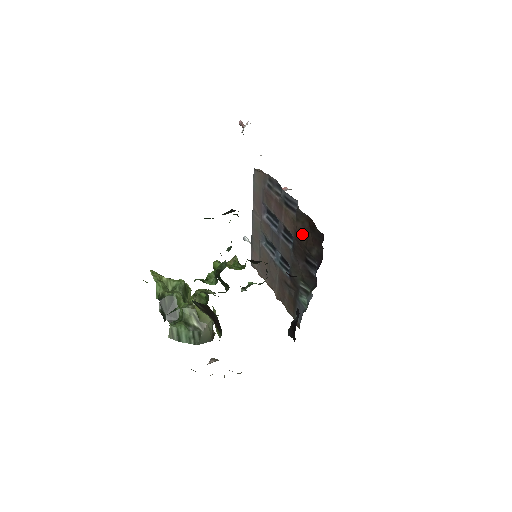
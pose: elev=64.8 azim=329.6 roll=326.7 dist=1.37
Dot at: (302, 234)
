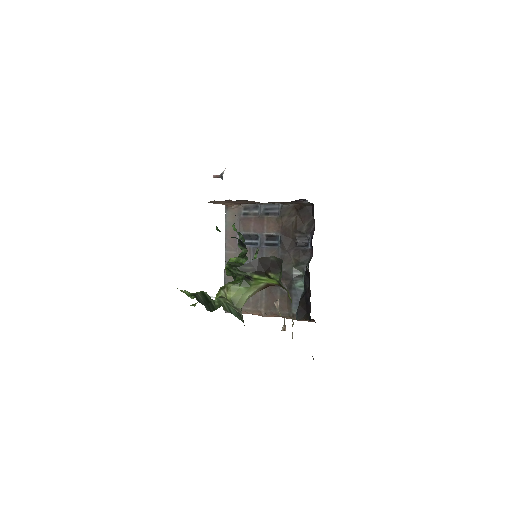
Dot at: (289, 224)
